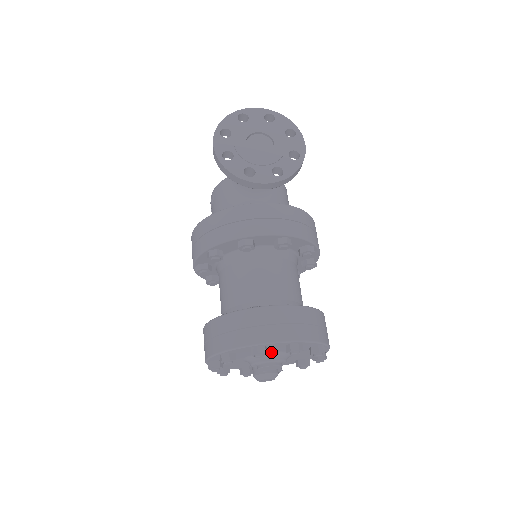
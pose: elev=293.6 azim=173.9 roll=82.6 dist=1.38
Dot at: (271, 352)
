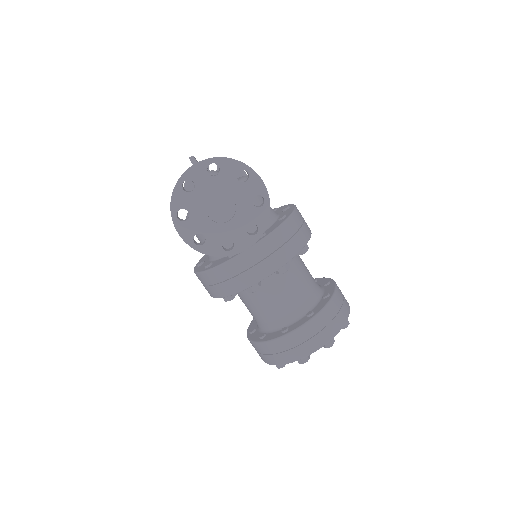
Dot at: occluded
